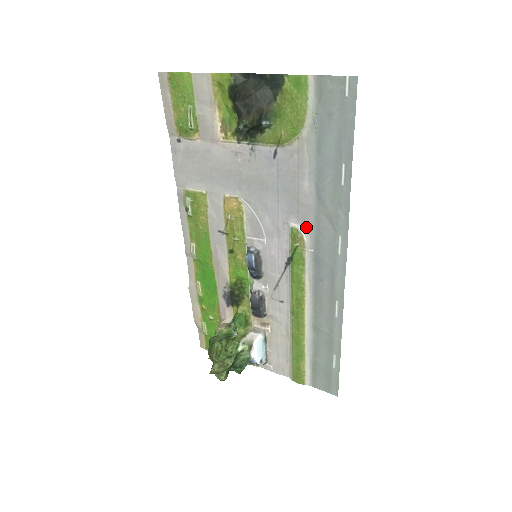
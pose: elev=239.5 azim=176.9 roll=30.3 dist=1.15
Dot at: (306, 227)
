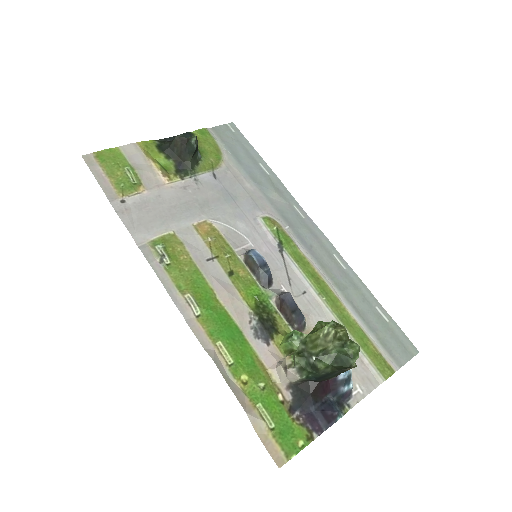
Dot at: (270, 213)
